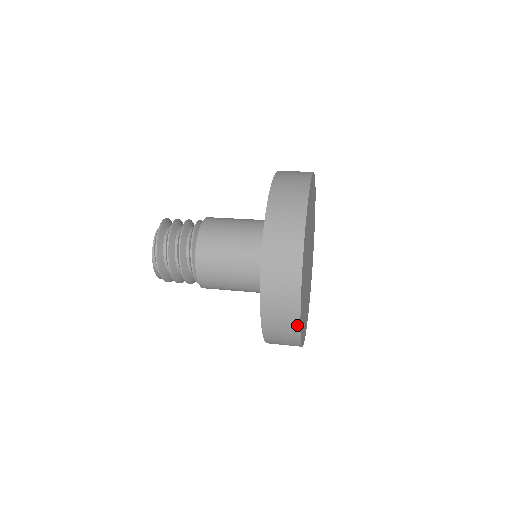
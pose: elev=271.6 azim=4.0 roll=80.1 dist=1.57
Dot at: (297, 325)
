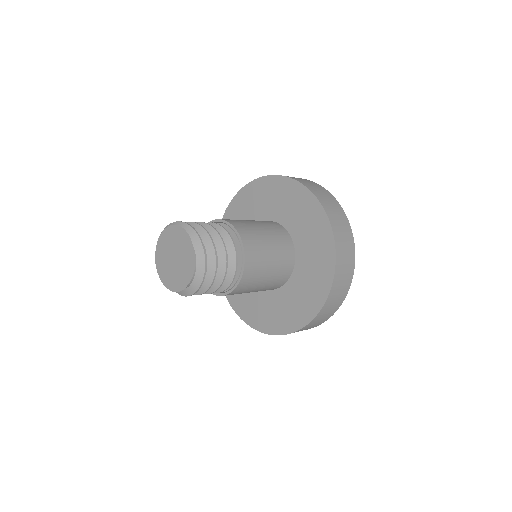
Dot at: occluded
